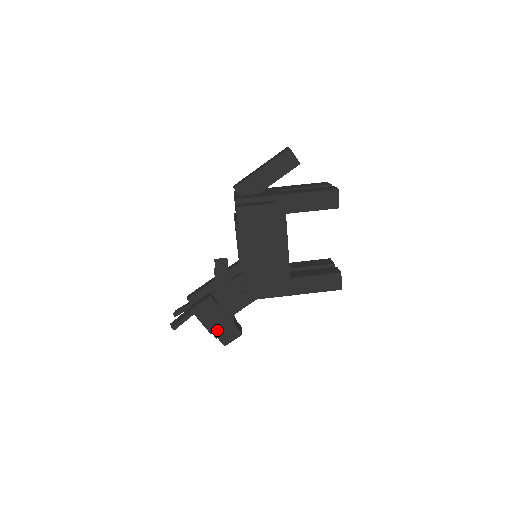
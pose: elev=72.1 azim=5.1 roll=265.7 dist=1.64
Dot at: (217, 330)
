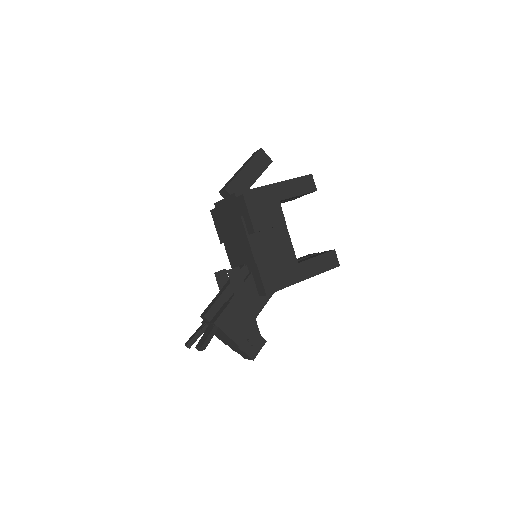
Dot at: (243, 342)
